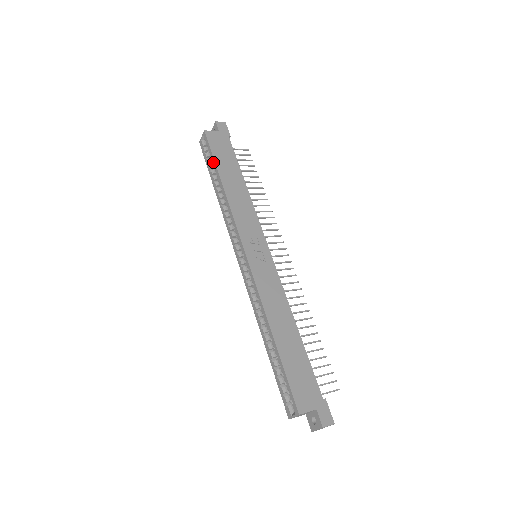
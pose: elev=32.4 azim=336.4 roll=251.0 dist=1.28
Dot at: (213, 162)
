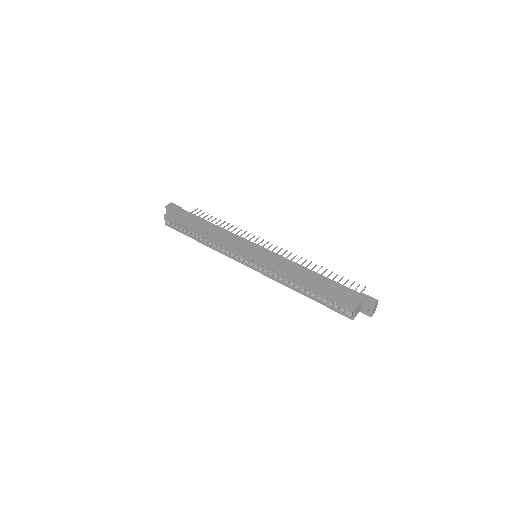
Dot at: (185, 227)
